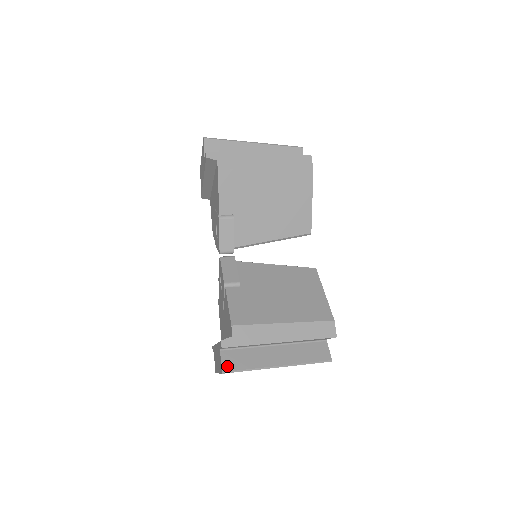
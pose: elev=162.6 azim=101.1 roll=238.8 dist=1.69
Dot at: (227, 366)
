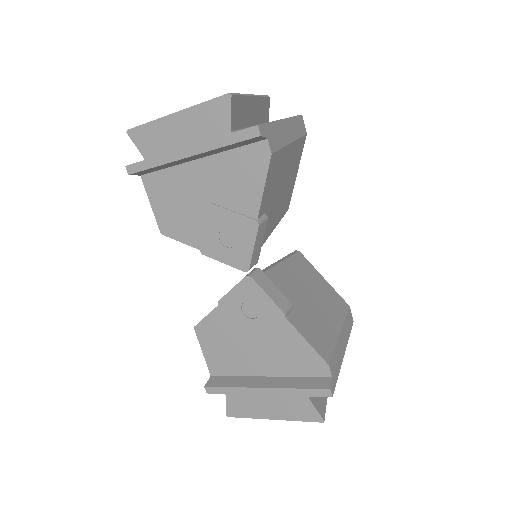
Dot at: (321, 411)
